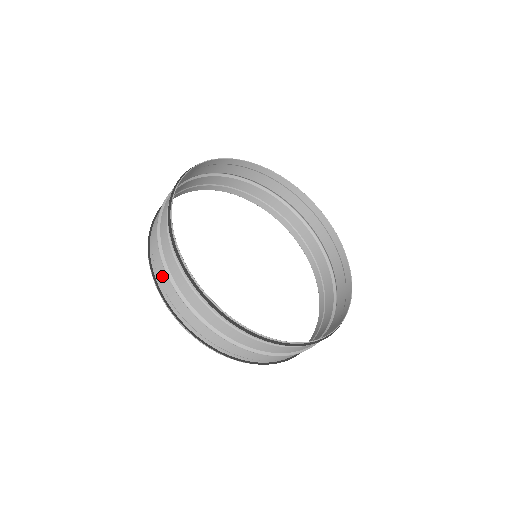
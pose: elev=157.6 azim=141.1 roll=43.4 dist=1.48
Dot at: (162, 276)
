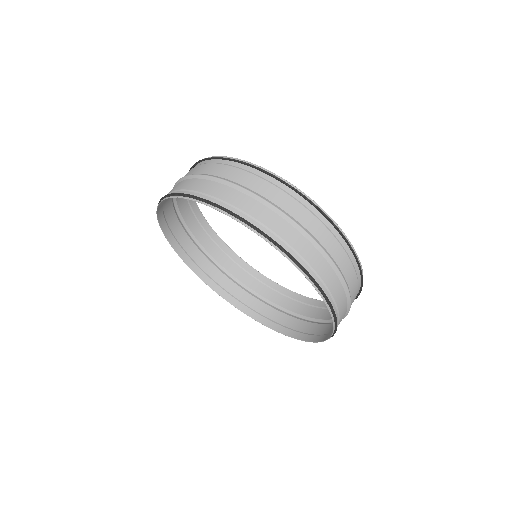
Dot at: (249, 206)
